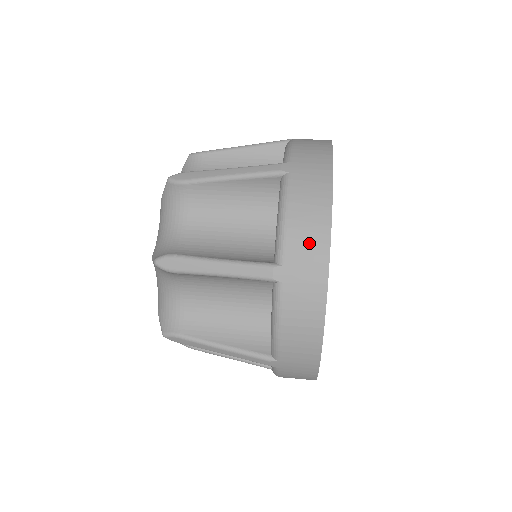
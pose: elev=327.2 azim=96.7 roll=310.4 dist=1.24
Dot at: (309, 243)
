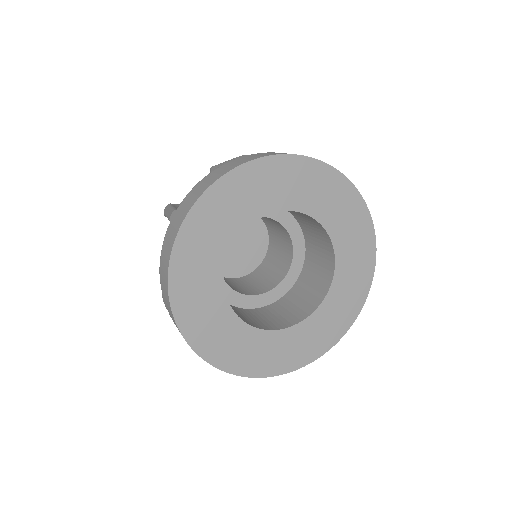
Dot at: (164, 288)
